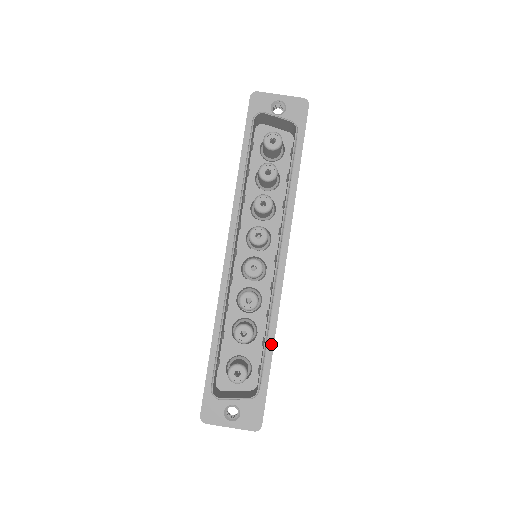
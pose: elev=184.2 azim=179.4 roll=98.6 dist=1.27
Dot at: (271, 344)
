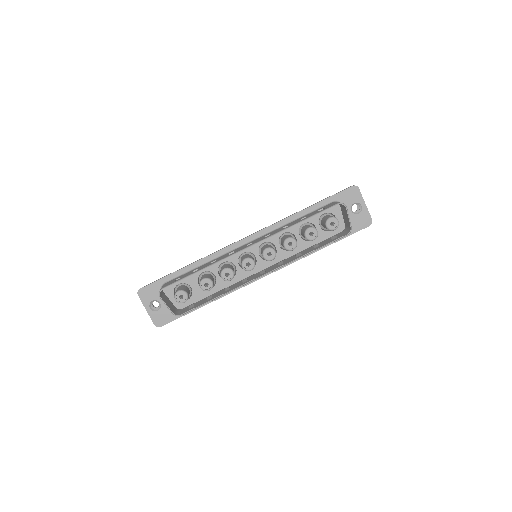
Dot at: (211, 301)
